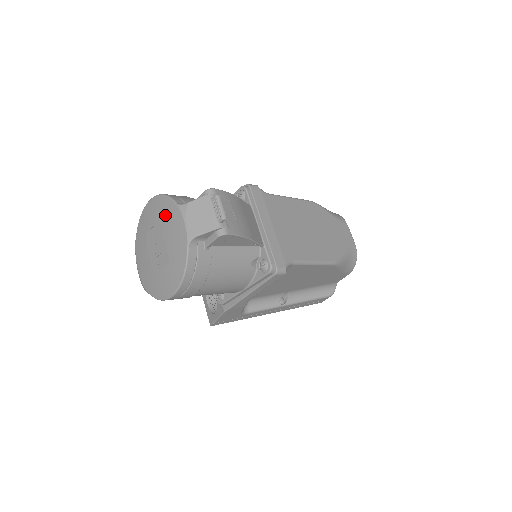
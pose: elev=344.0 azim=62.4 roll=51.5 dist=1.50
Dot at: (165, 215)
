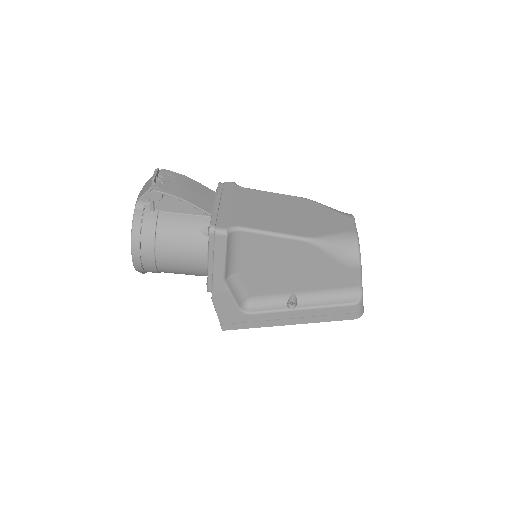
Dot at: occluded
